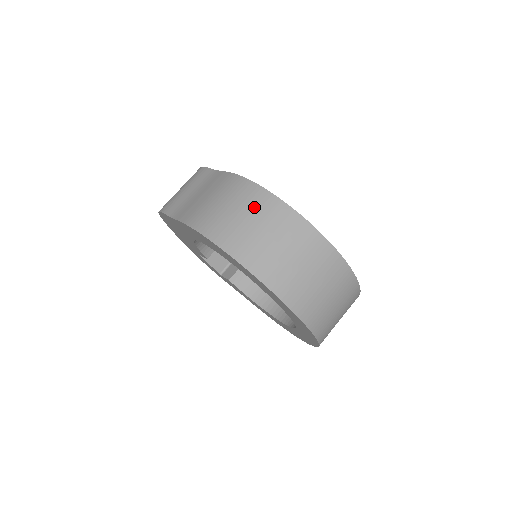
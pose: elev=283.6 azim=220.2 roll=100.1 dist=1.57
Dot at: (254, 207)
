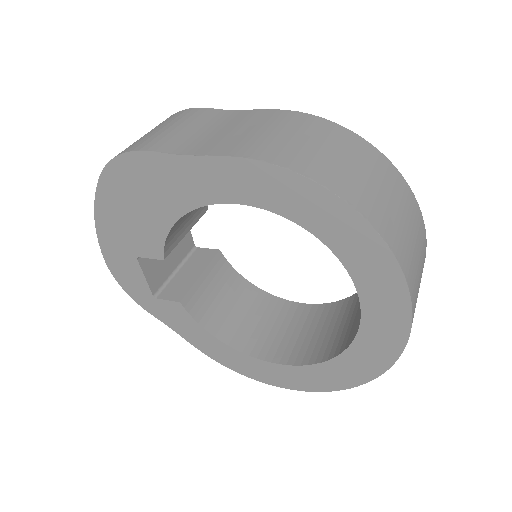
Dot at: (352, 150)
